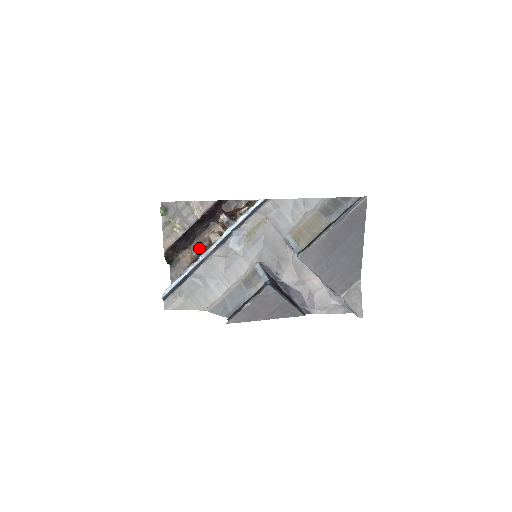
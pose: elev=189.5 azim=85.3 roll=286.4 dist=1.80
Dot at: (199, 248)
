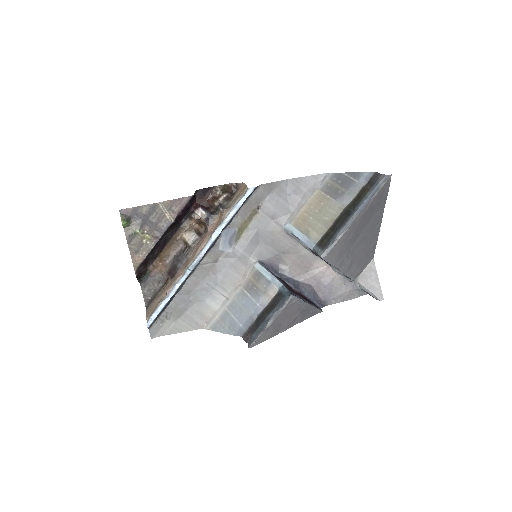
Dot at: (172, 253)
